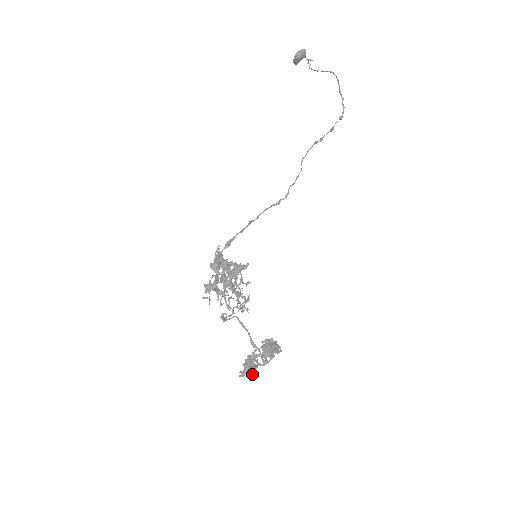
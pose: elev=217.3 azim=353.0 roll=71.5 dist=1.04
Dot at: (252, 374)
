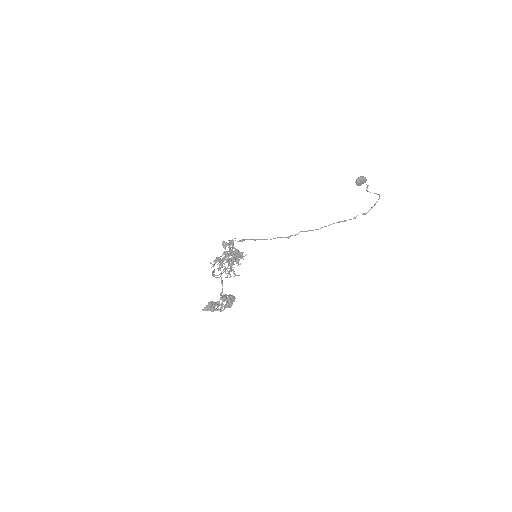
Dot at: (209, 308)
